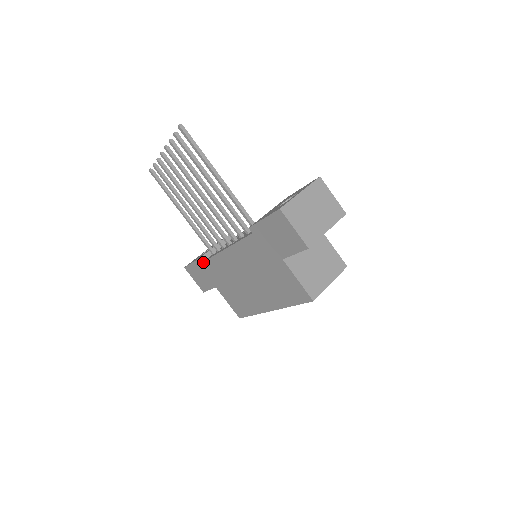
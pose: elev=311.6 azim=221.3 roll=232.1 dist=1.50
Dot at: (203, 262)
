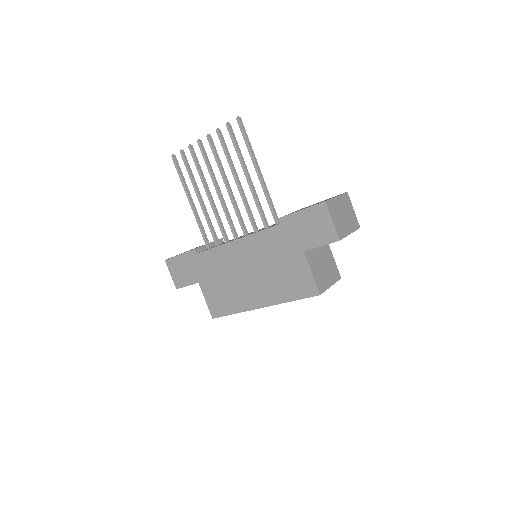
Dot at: (197, 254)
